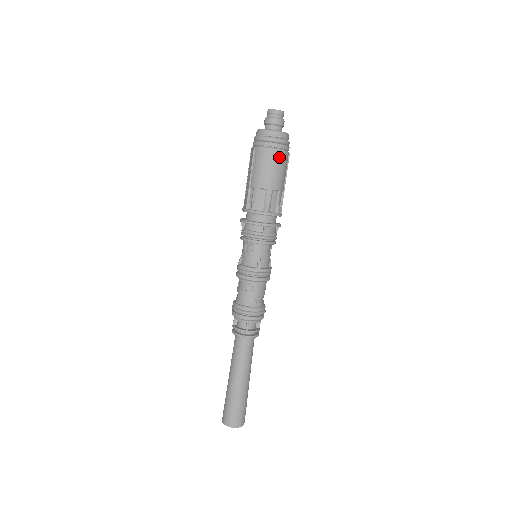
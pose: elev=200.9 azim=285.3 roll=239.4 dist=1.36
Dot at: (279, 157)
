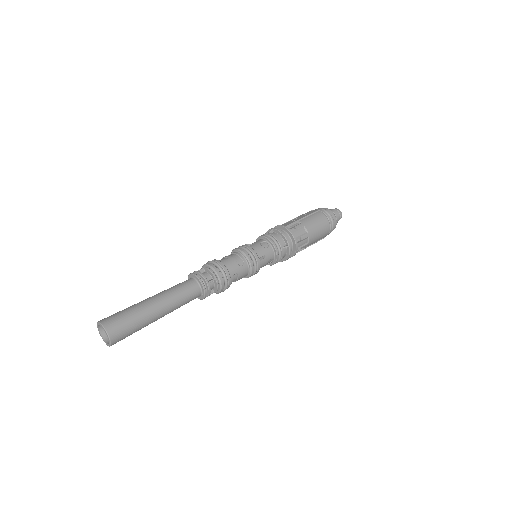
Dot at: (326, 229)
